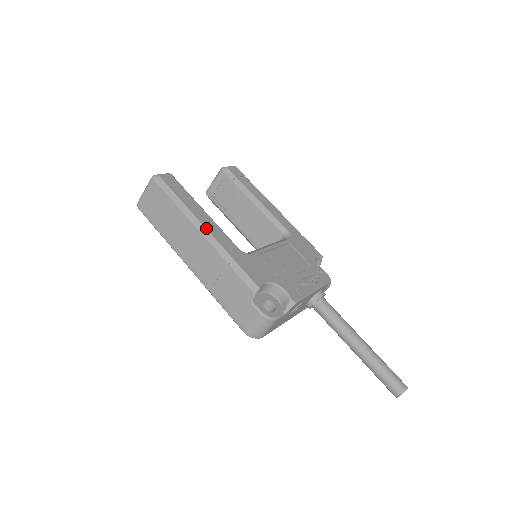
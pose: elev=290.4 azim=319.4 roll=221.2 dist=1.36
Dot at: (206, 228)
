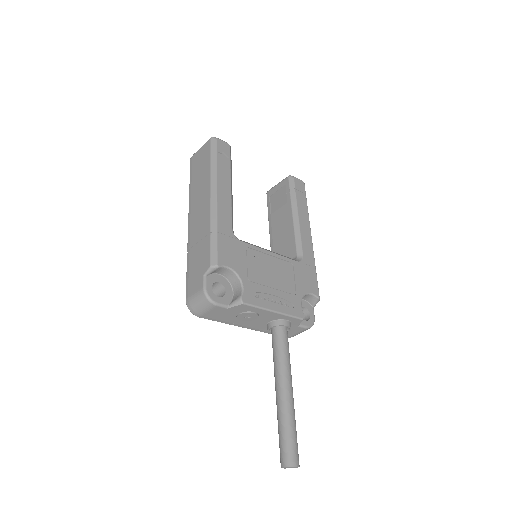
Dot at: (217, 195)
